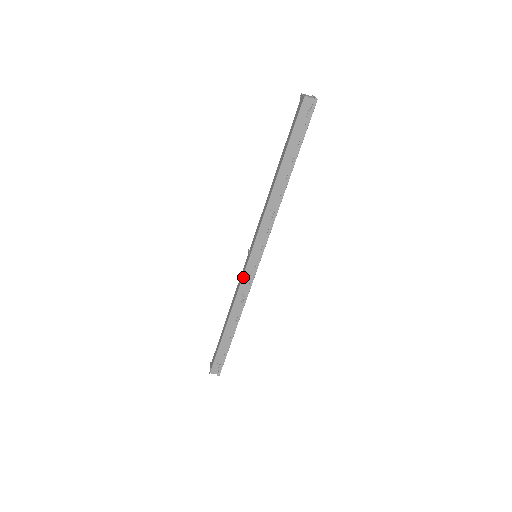
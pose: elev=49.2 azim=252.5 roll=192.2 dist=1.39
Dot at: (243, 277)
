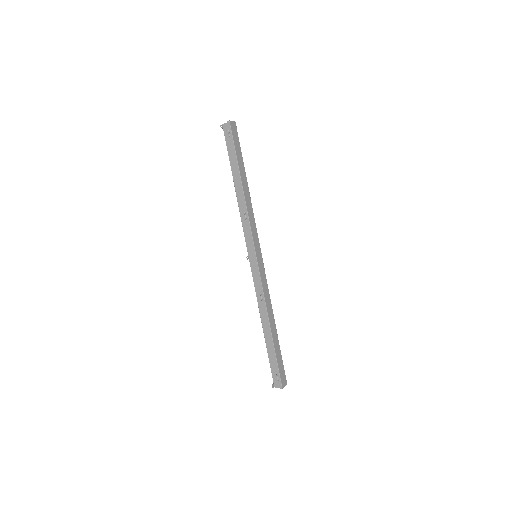
Dot at: (253, 277)
